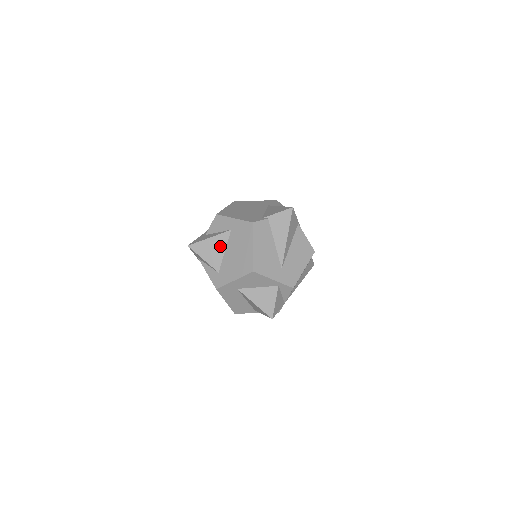
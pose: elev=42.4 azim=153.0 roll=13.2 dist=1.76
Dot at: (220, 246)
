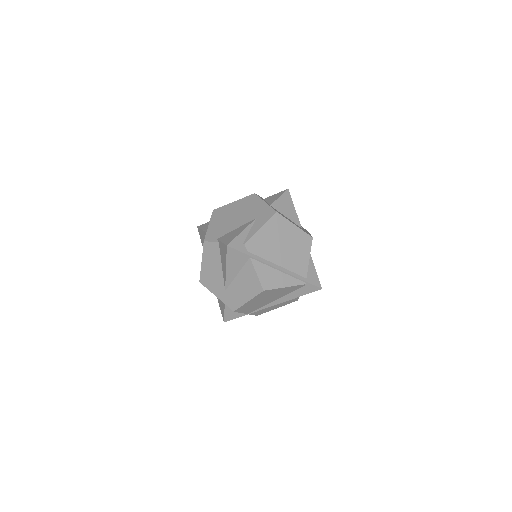
Dot at: occluded
